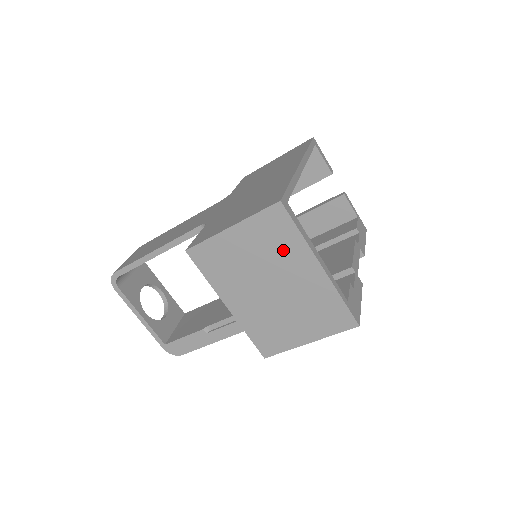
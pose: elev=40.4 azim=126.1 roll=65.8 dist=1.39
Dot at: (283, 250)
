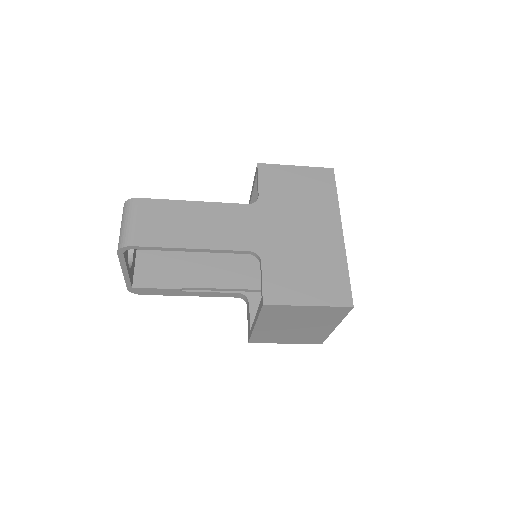
Dot at: (325, 319)
